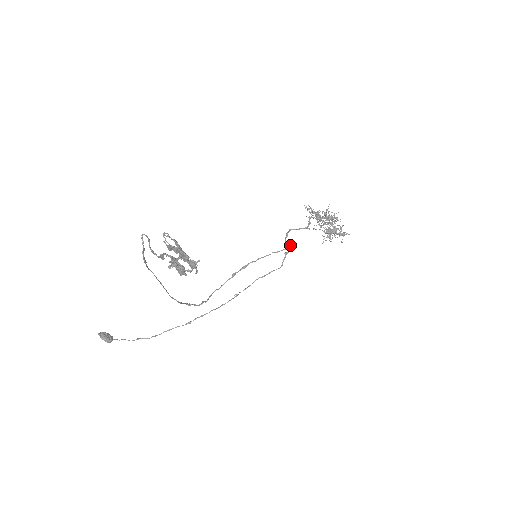
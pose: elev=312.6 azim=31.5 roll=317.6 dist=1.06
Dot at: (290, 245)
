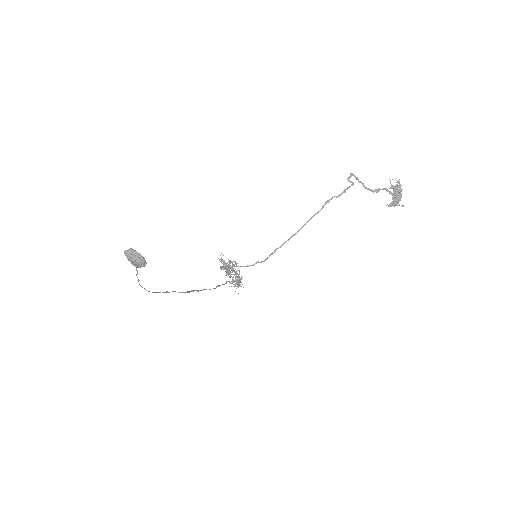
Dot at: occluded
